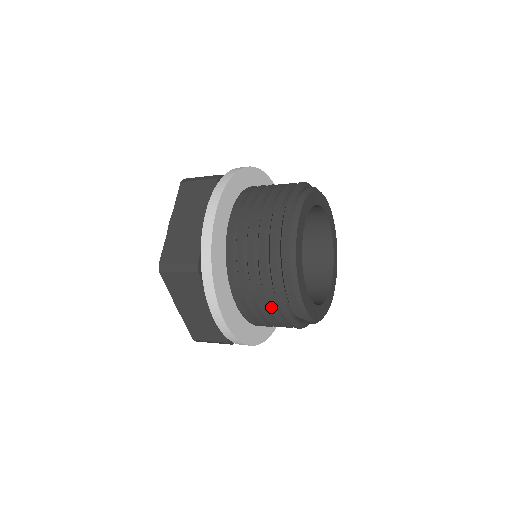
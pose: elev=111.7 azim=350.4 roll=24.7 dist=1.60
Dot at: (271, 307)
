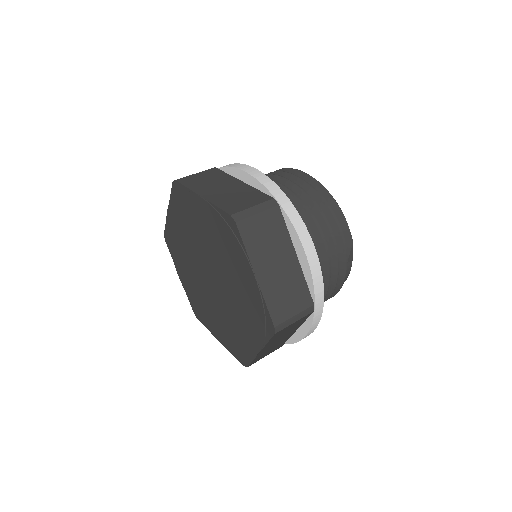
Dot at: (333, 242)
